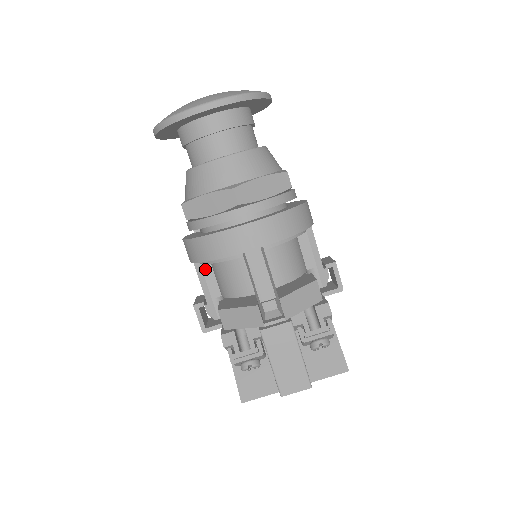
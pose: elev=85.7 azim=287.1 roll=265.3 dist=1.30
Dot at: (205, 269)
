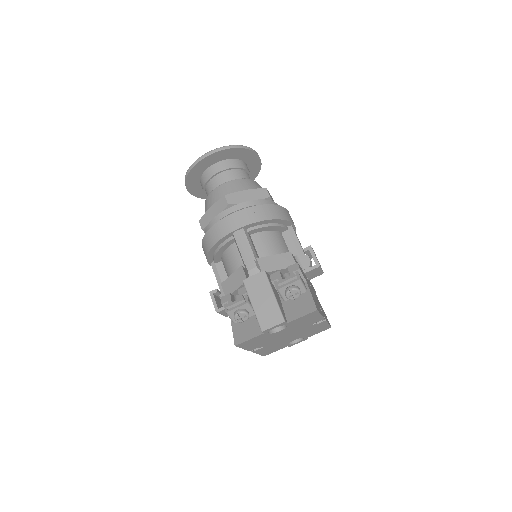
Dot at: (219, 267)
